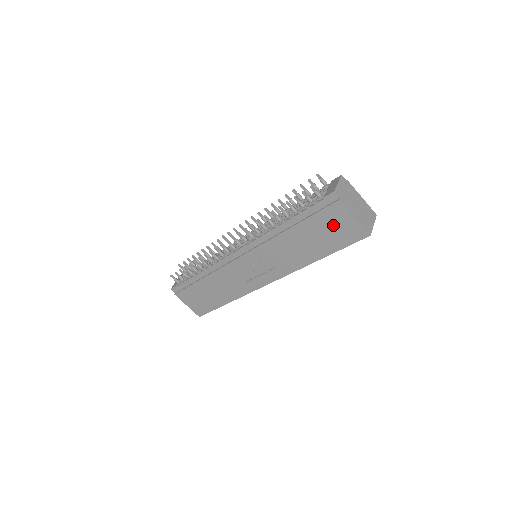
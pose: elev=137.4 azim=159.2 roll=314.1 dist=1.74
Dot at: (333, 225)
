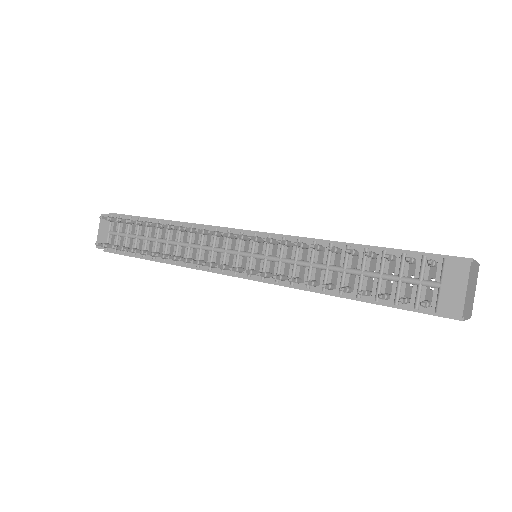
Dot at: occluded
